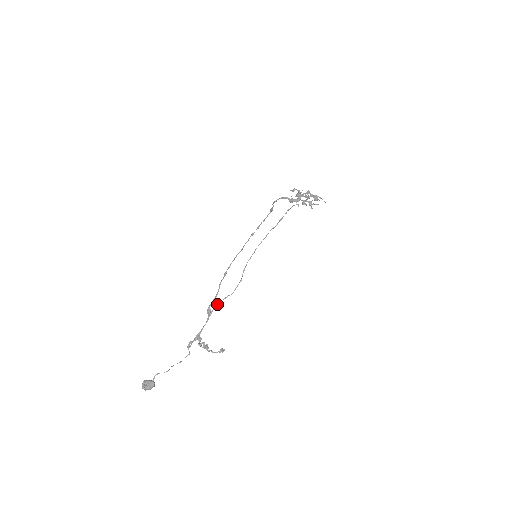
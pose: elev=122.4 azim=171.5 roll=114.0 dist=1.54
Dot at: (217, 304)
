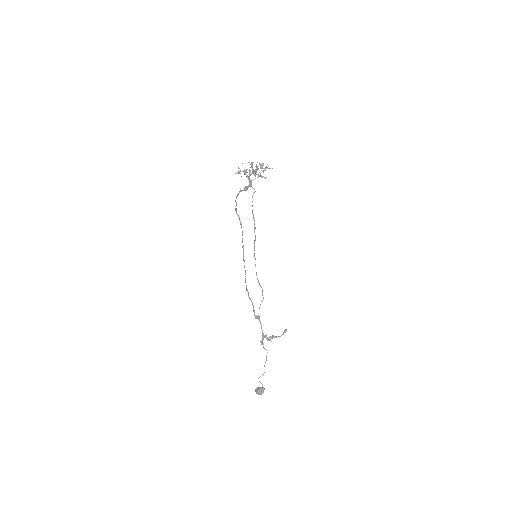
Dot at: occluded
